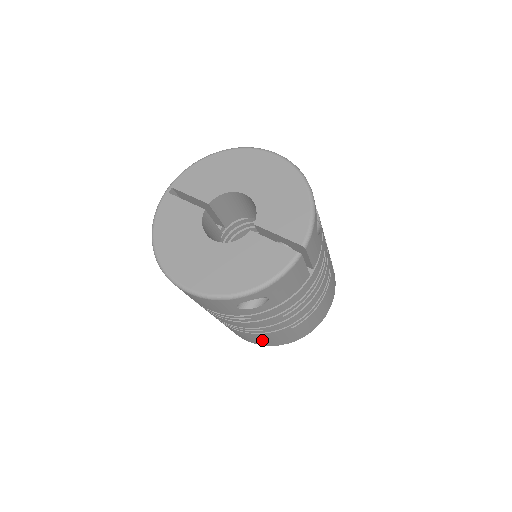
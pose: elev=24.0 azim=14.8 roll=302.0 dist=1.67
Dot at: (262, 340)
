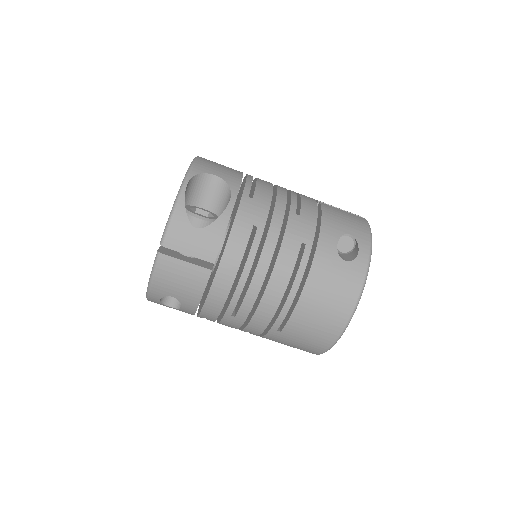
Dot at: occluded
